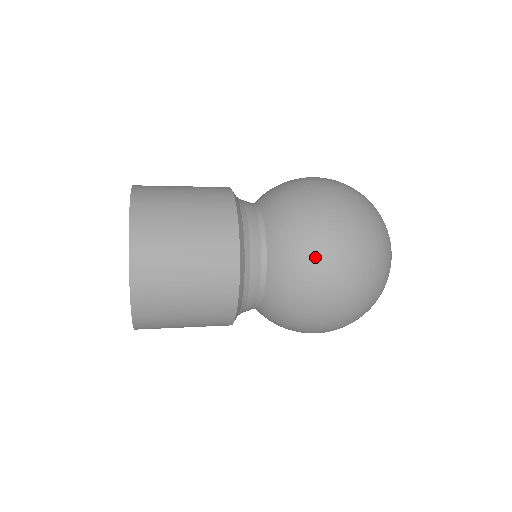
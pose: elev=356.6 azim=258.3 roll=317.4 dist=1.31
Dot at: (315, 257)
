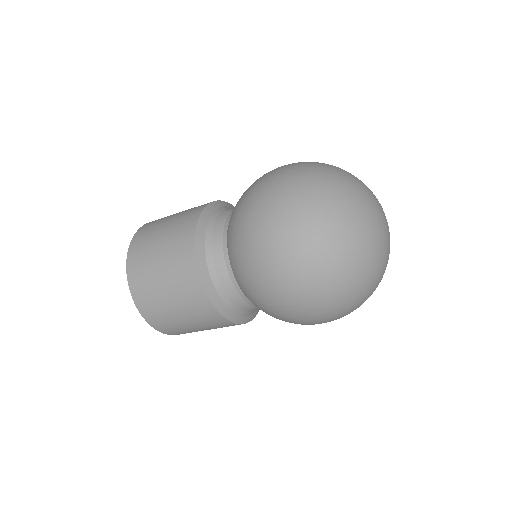
Dot at: occluded
